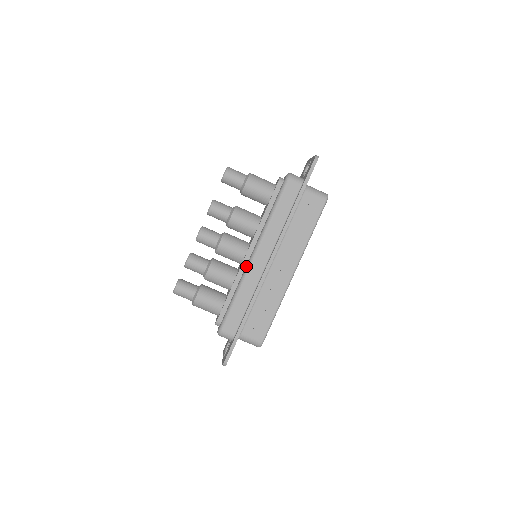
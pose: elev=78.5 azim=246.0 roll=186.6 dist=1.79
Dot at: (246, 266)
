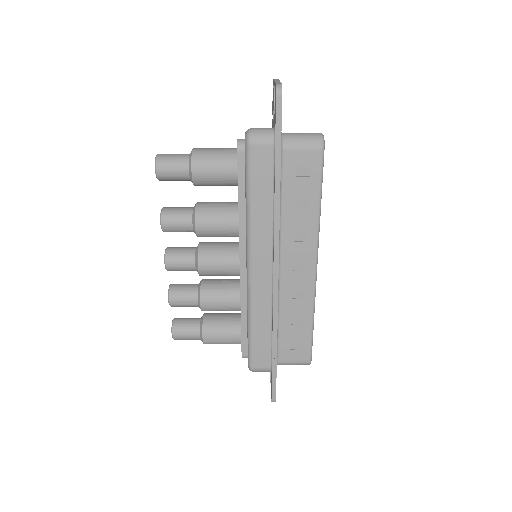
Dot at: occluded
